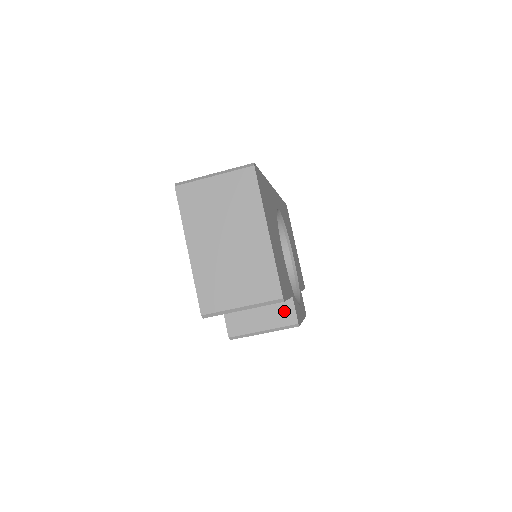
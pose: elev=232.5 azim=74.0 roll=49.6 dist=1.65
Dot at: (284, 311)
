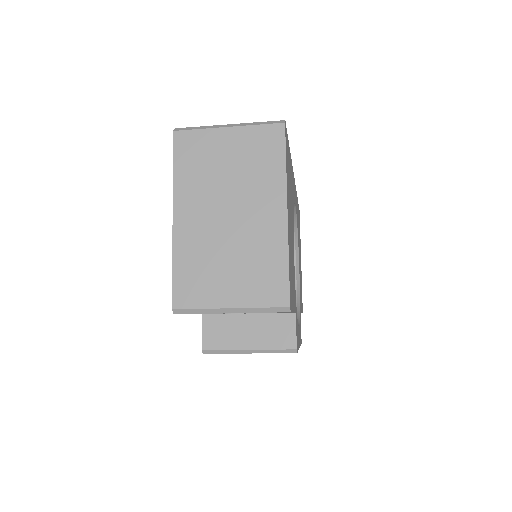
Dot at: (281, 329)
